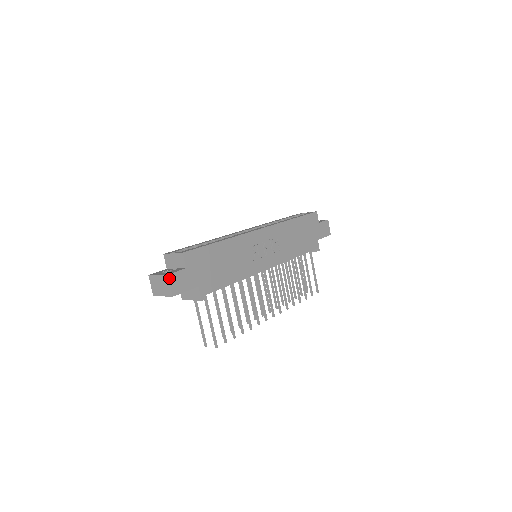
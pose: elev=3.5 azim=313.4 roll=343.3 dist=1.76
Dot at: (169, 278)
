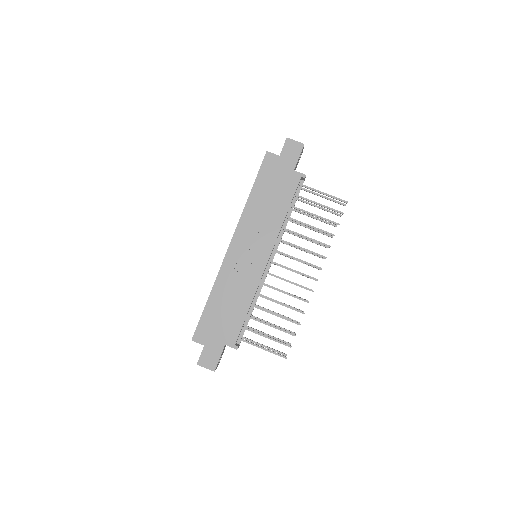
Dot at: (200, 365)
